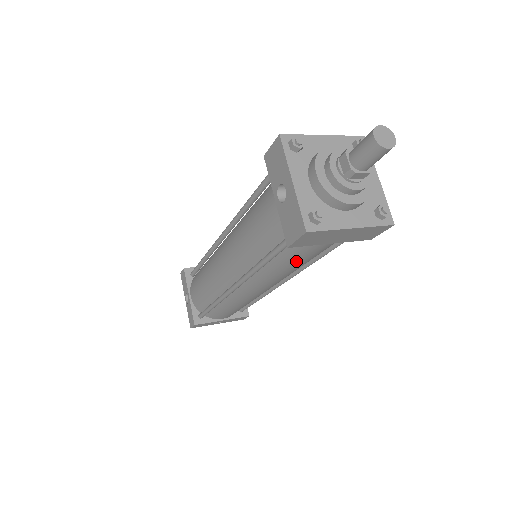
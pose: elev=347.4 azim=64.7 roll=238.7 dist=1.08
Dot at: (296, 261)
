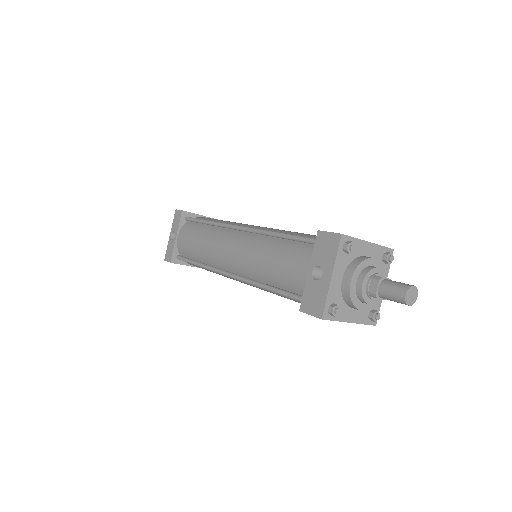
Dot at: occluded
